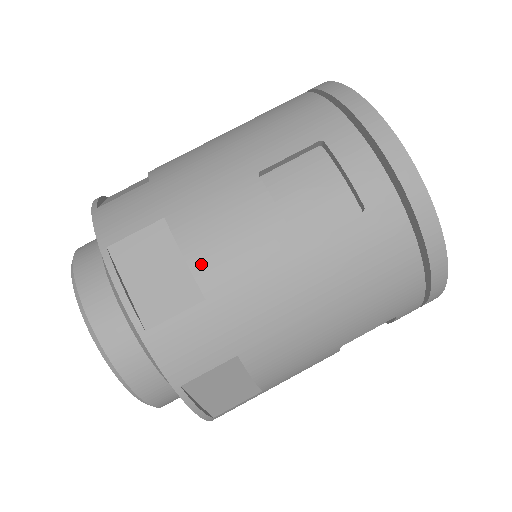
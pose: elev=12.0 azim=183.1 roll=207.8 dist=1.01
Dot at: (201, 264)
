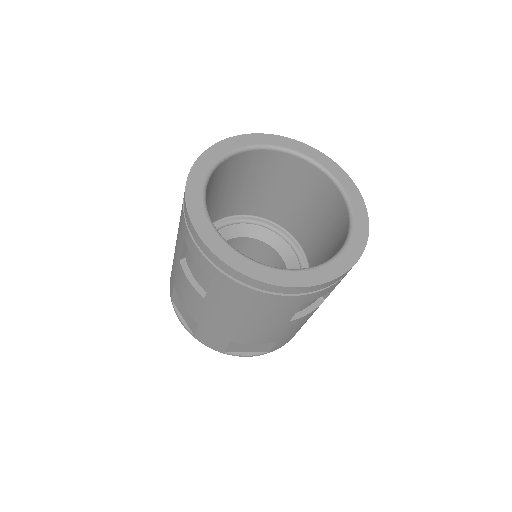
Dot at: (188, 309)
